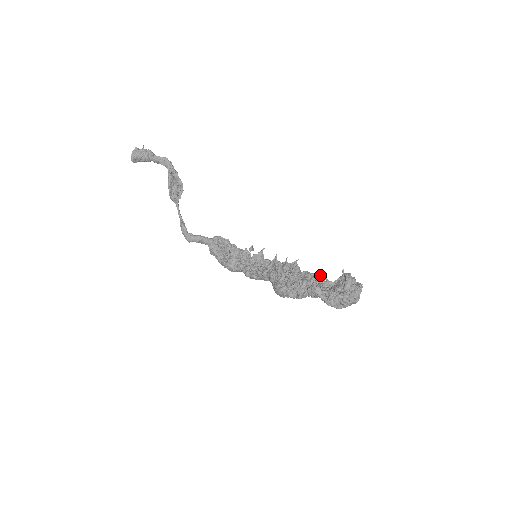
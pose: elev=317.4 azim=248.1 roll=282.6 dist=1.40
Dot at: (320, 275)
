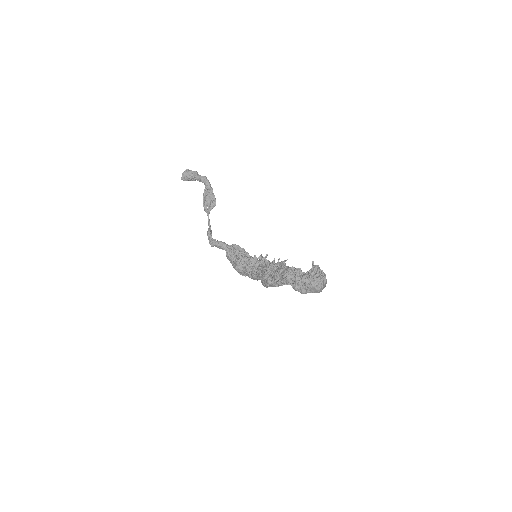
Dot at: occluded
